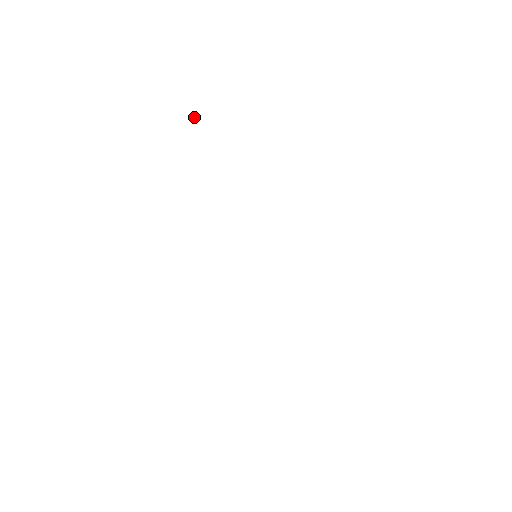
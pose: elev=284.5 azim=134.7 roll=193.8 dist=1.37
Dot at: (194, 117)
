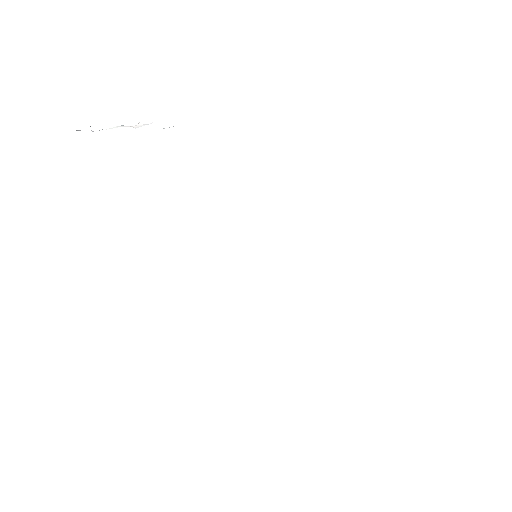
Dot at: occluded
